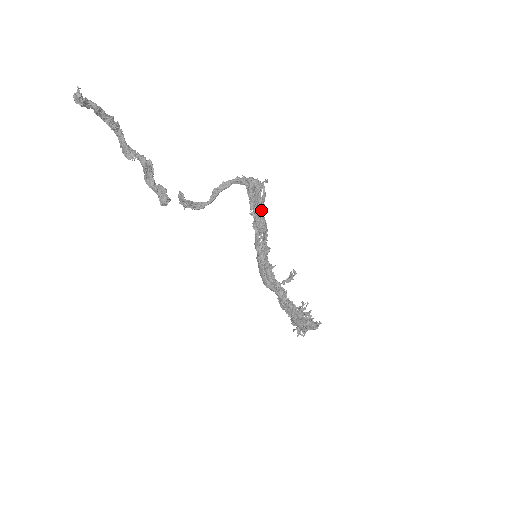
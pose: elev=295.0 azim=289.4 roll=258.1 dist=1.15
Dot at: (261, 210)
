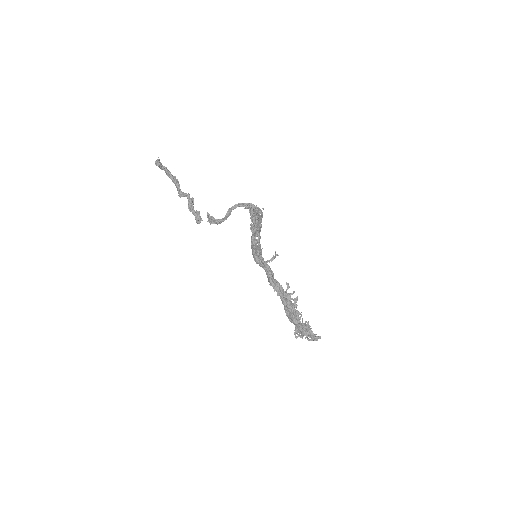
Dot at: (257, 221)
